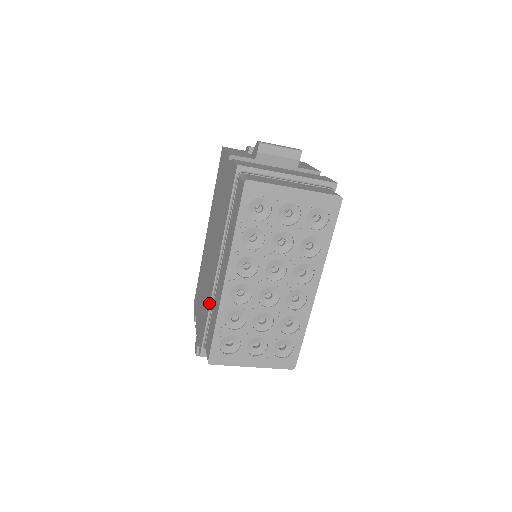
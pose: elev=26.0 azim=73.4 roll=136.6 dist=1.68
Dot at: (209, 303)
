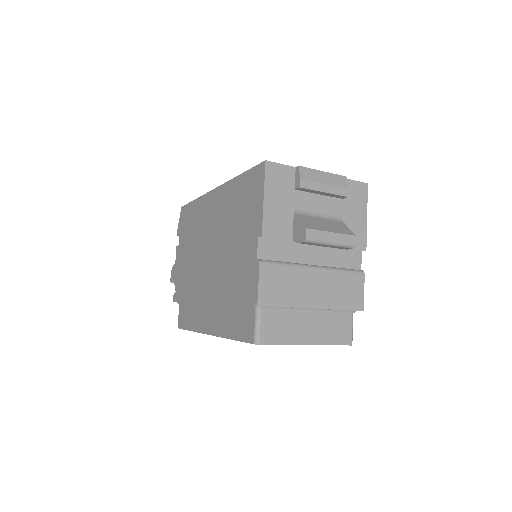
Dot at: (191, 299)
